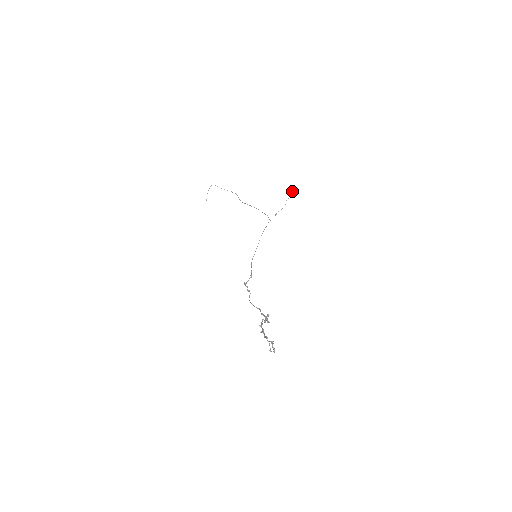
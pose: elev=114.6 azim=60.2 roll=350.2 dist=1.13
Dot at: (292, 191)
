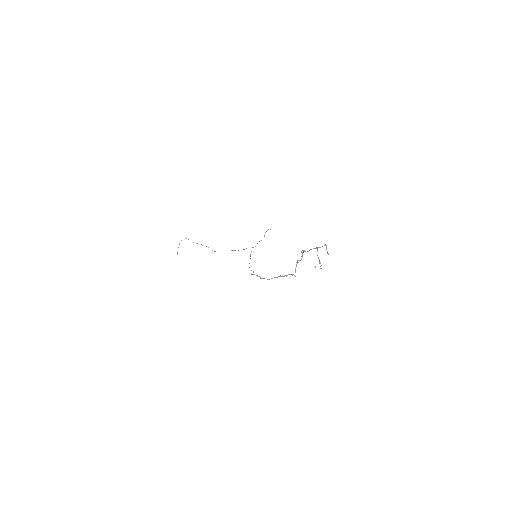
Dot at: occluded
